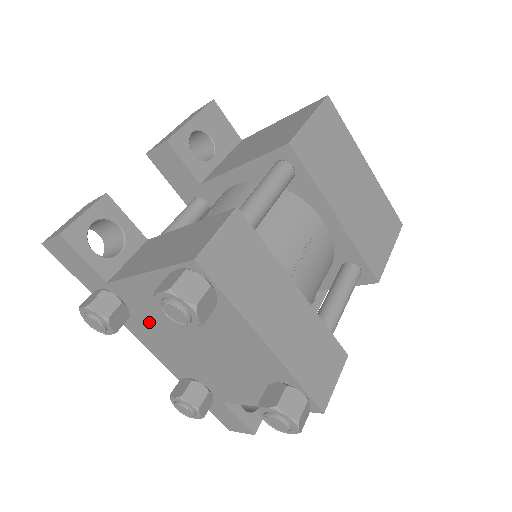
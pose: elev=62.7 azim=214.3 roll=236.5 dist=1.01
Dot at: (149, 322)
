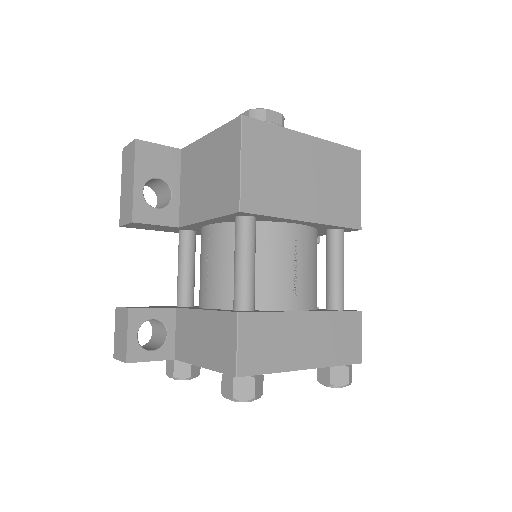
Dot at: occluded
